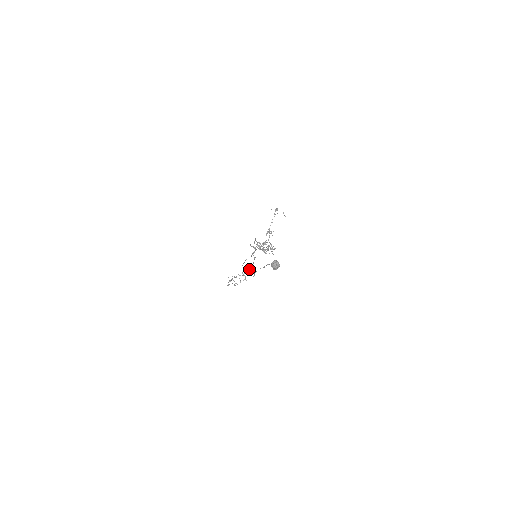
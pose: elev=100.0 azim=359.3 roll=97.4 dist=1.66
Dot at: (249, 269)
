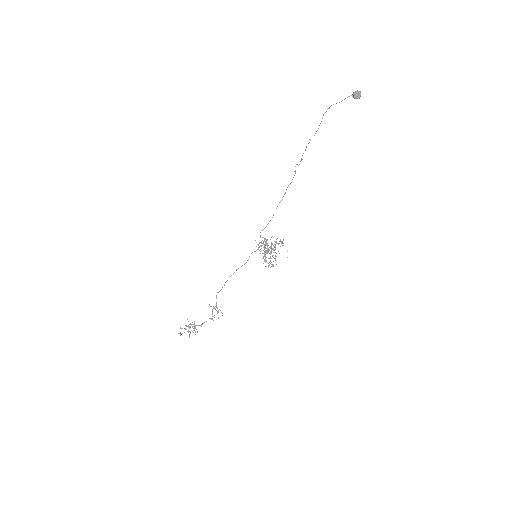
Dot at: occluded
